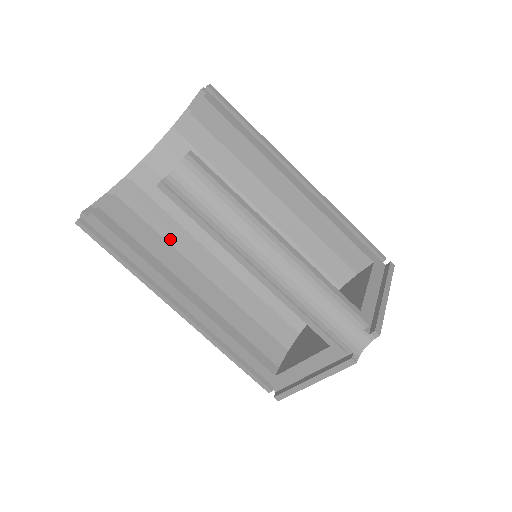
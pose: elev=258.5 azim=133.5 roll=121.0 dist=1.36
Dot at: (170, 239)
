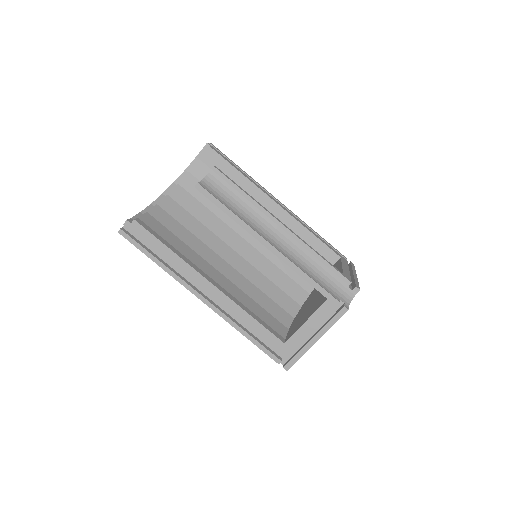
Dot at: (190, 245)
